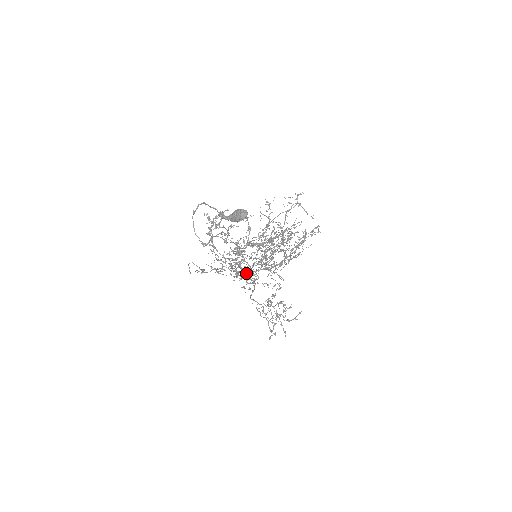
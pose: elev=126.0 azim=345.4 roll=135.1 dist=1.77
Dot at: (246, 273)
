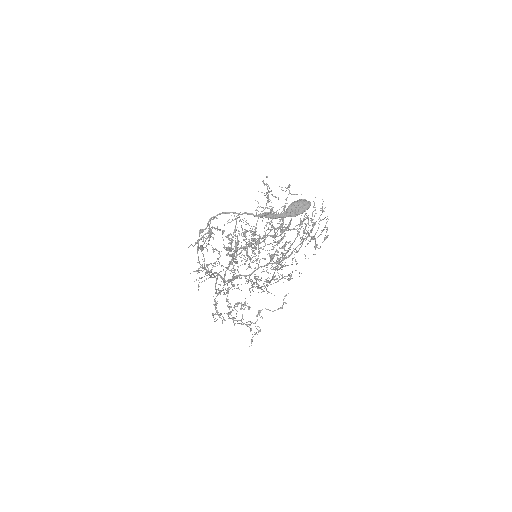
Dot at: (248, 280)
